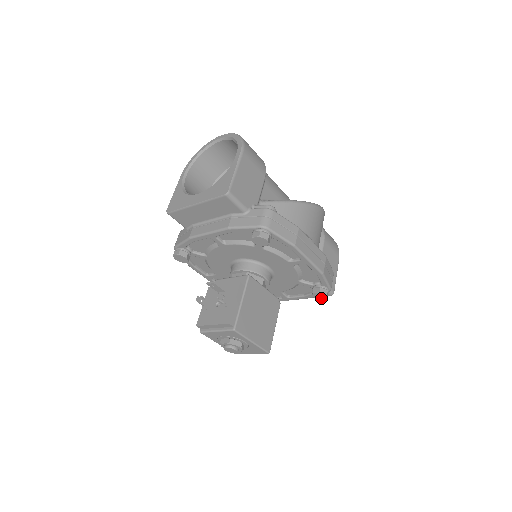
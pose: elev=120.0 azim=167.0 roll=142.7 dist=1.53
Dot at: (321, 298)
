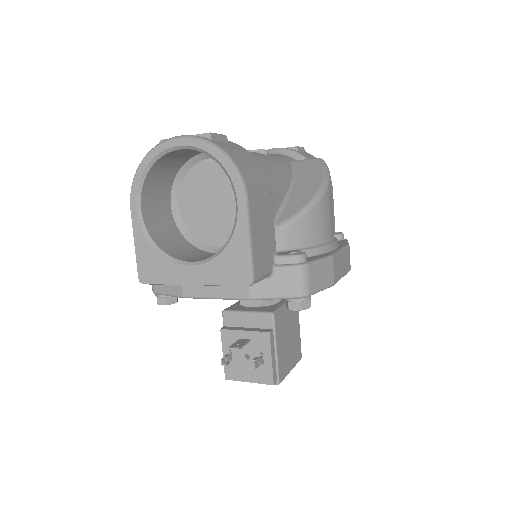
Dot at: occluded
